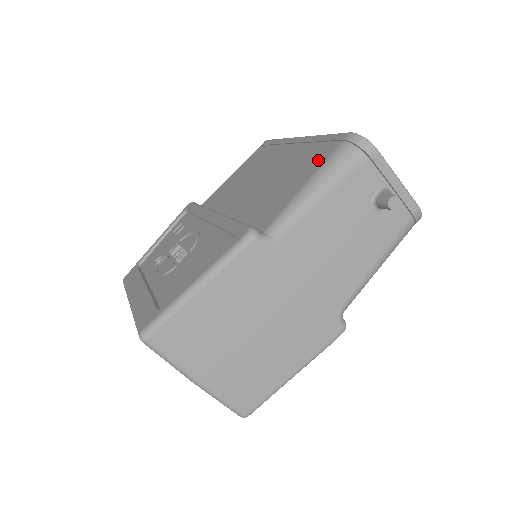
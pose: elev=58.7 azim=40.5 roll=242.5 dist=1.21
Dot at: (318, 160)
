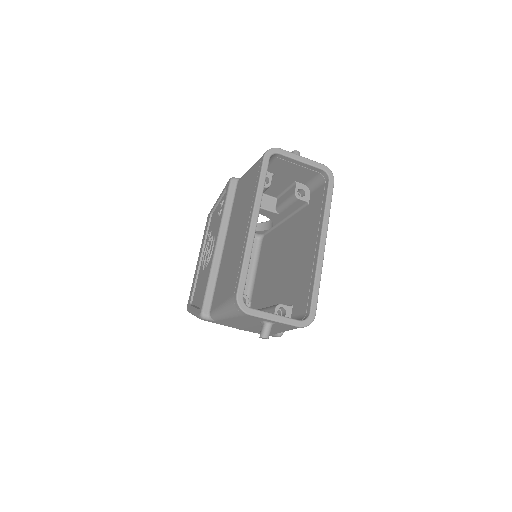
Dot at: (229, 291)
